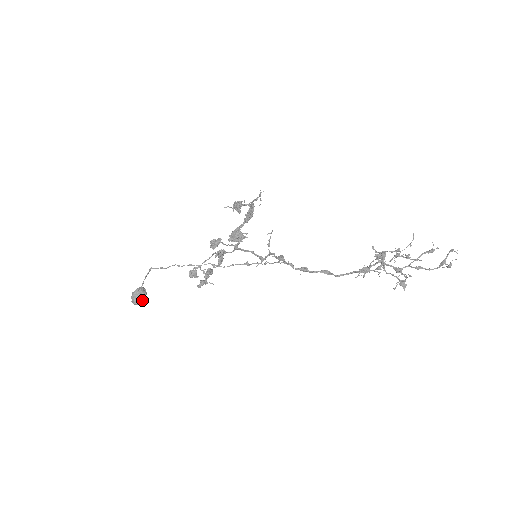
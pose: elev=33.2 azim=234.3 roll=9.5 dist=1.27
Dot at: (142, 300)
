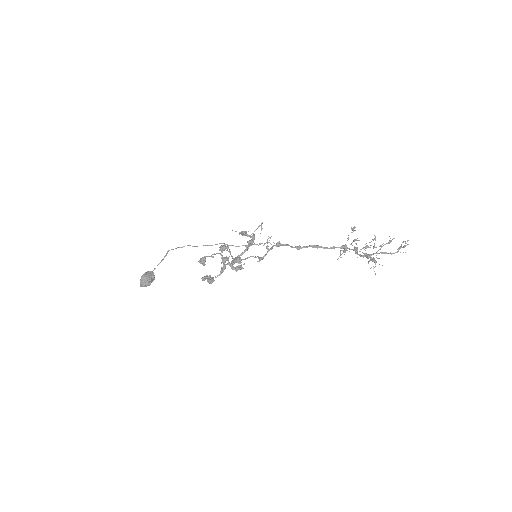
Dot at: (150, 279)
